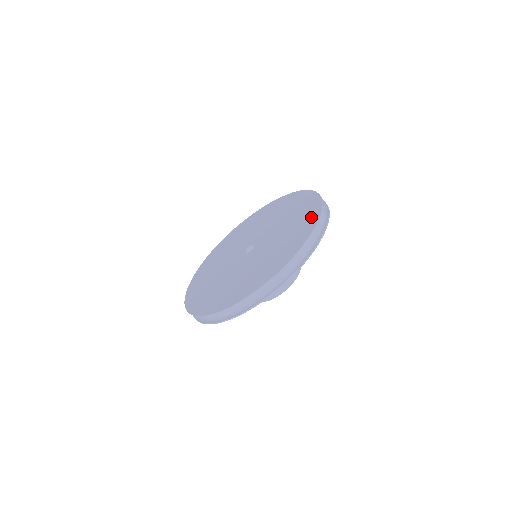
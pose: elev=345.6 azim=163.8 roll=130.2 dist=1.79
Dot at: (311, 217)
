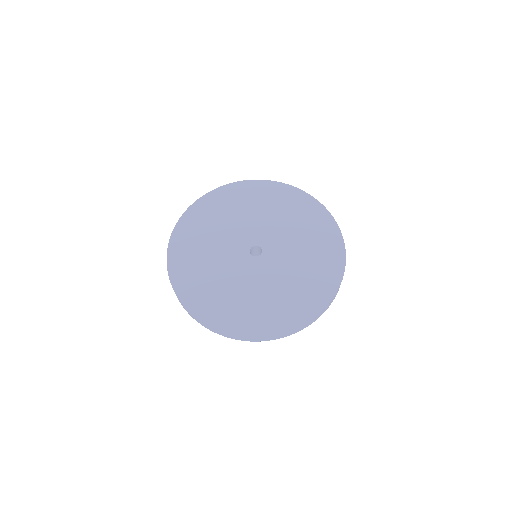
Dot at: (314, 303)
